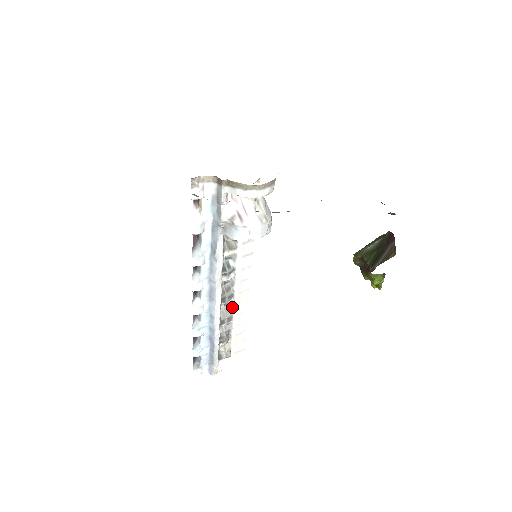
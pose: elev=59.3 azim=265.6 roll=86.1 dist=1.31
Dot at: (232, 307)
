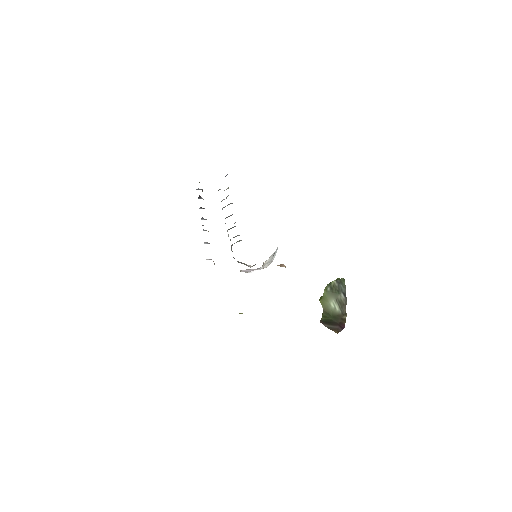
Dot at: occluded
